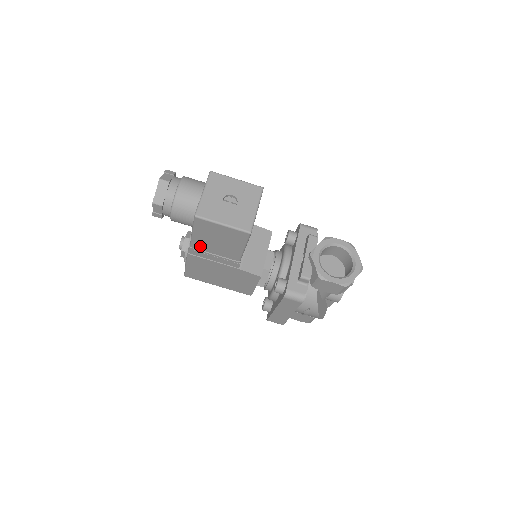
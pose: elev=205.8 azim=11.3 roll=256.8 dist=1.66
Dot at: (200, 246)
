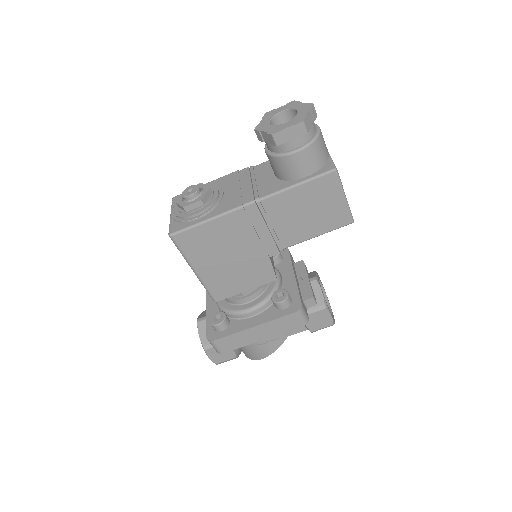
Dot at: (273, 206)
